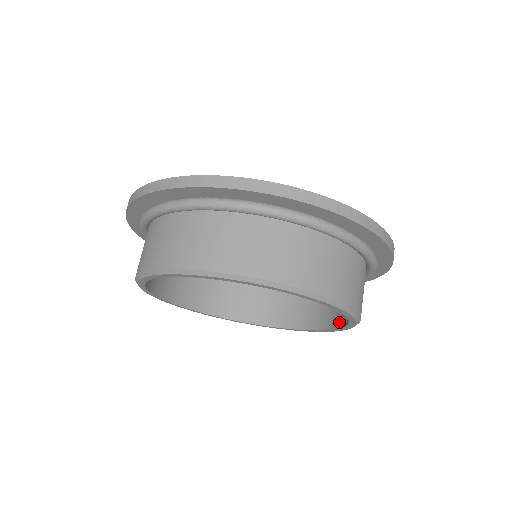
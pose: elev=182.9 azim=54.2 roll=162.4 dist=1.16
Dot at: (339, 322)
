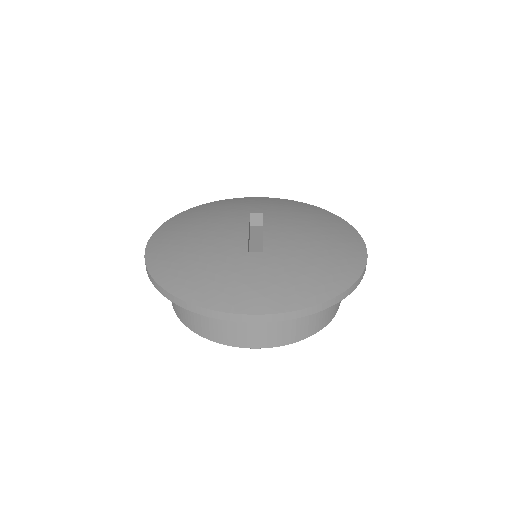
Dot at: occluded
